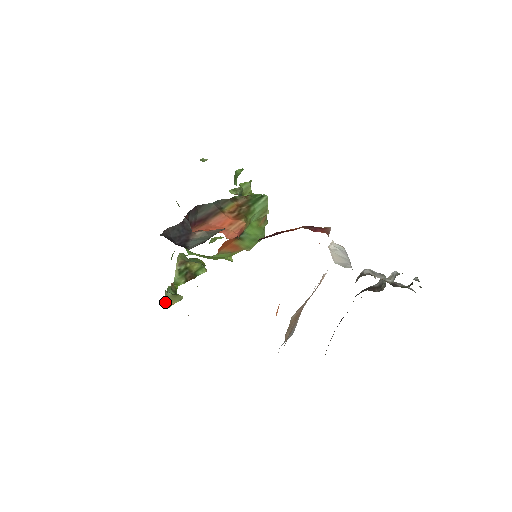
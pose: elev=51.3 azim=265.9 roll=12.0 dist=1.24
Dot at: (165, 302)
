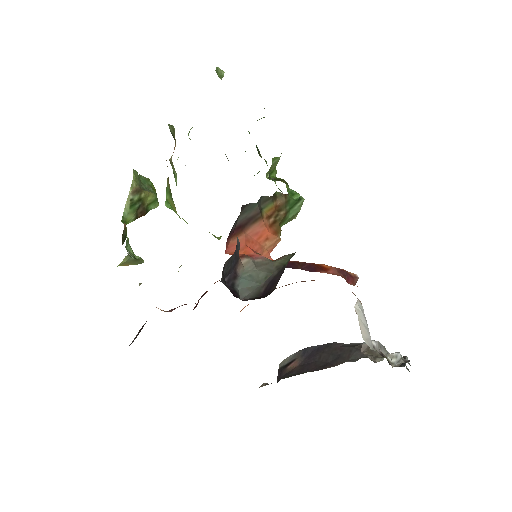
Dot at: (120, 263)
